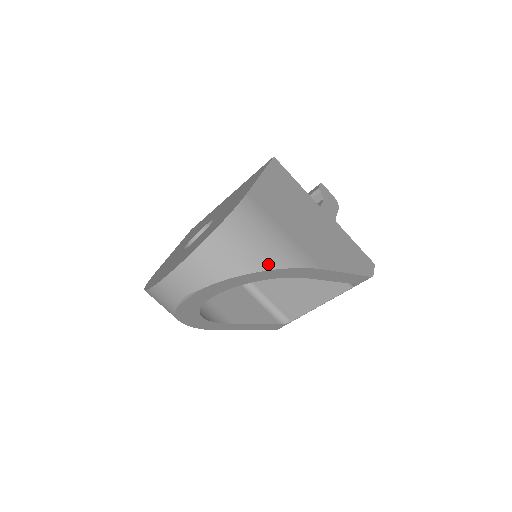
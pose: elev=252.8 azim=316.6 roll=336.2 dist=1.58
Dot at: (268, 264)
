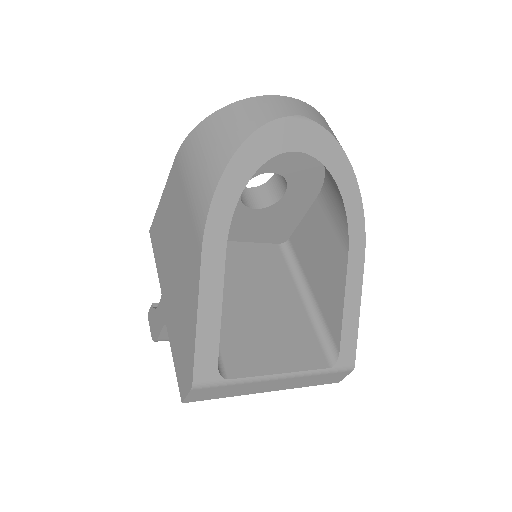
Dot at: occluded
